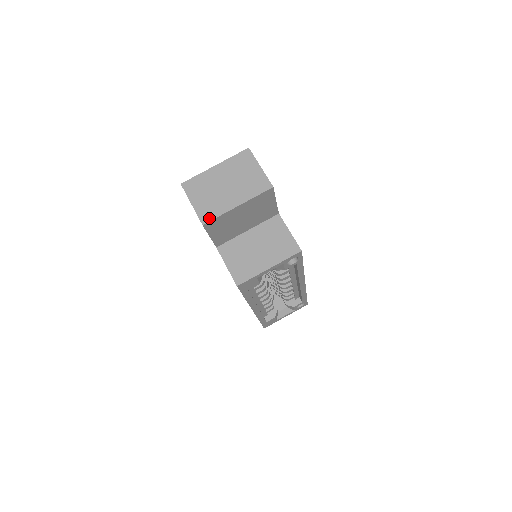
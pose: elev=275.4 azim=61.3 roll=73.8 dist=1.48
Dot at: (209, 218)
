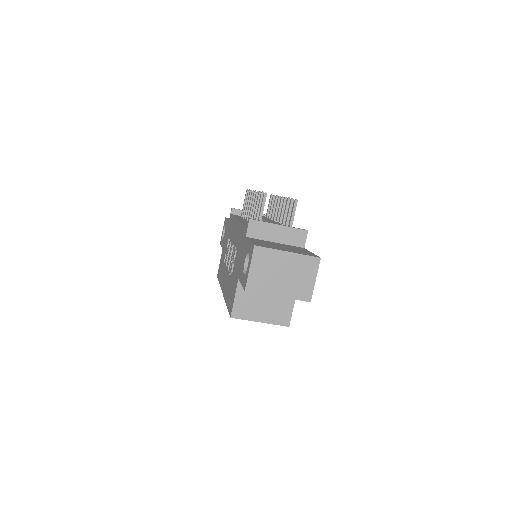
Dot at: (253, 290)
